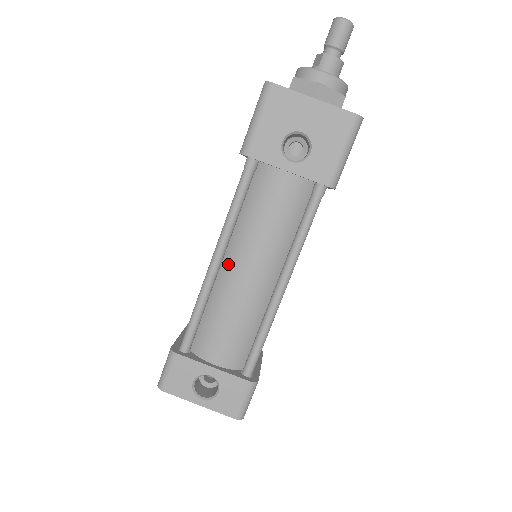
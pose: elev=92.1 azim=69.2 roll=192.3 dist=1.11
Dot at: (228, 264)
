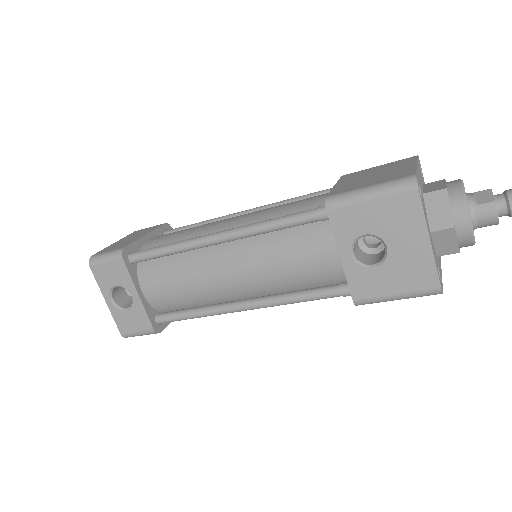
Dot at: (224, 250)
